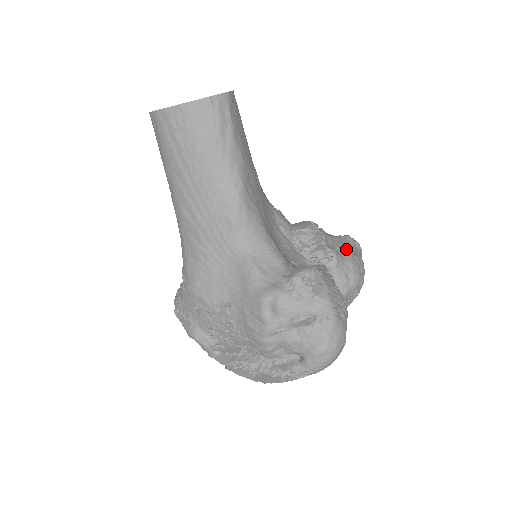
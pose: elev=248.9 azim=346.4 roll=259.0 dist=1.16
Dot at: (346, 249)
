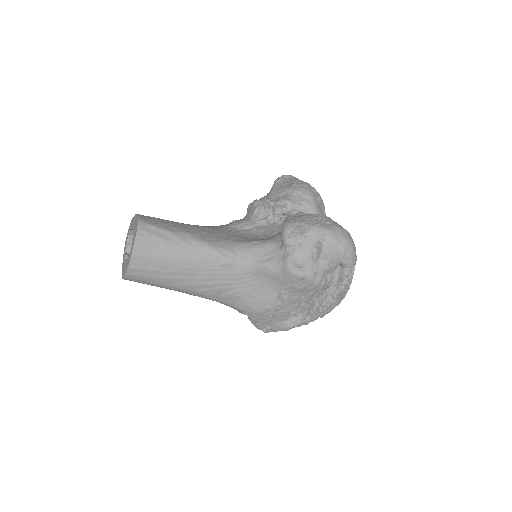
Dot at: (284, 189)
